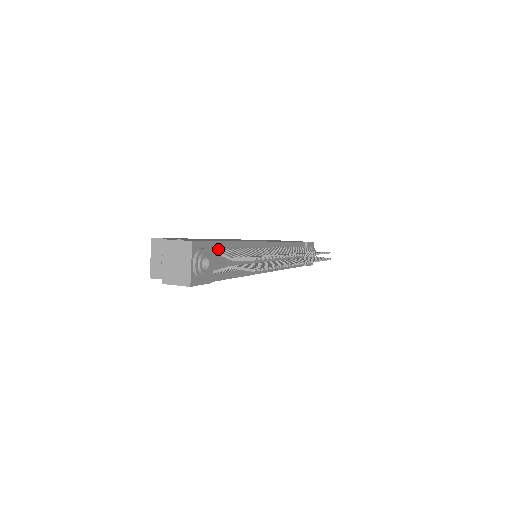
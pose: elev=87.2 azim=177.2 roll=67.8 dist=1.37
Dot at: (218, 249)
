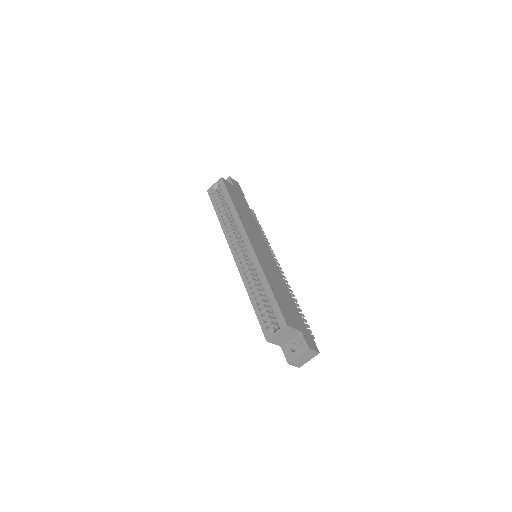
Dot at: occluded
